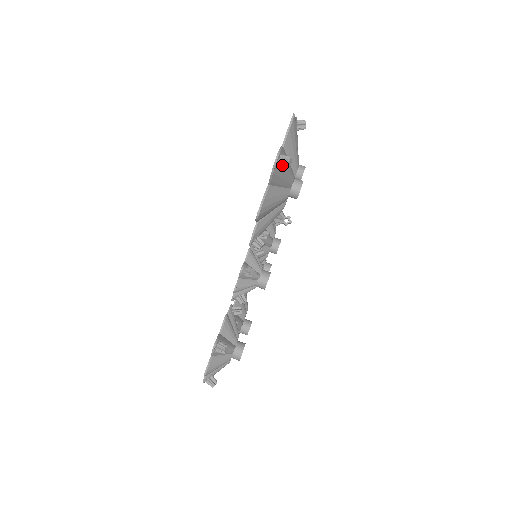
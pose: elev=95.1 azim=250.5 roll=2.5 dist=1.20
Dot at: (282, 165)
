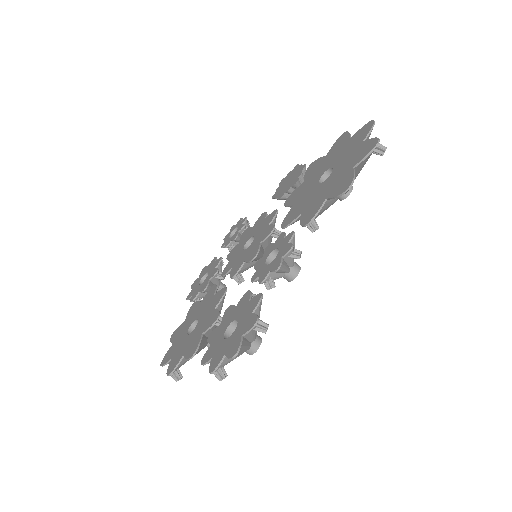
Dot at: (378, 152)
